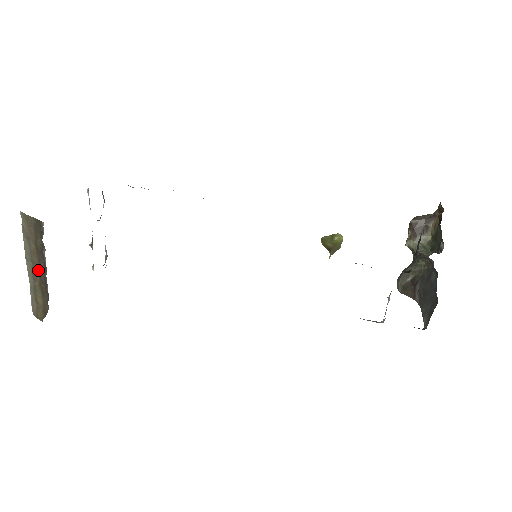
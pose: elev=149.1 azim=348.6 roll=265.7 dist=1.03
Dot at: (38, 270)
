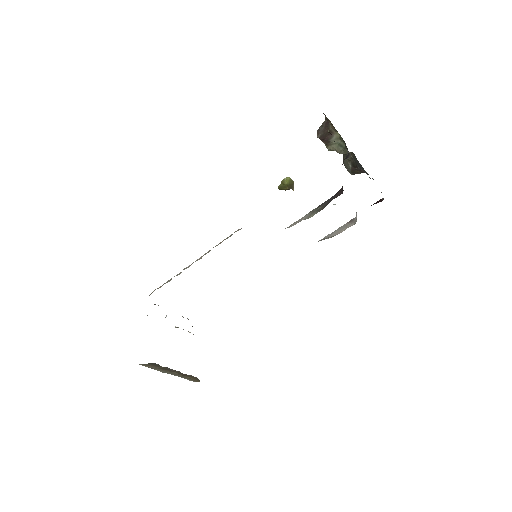
Dot at: (174, 372)
